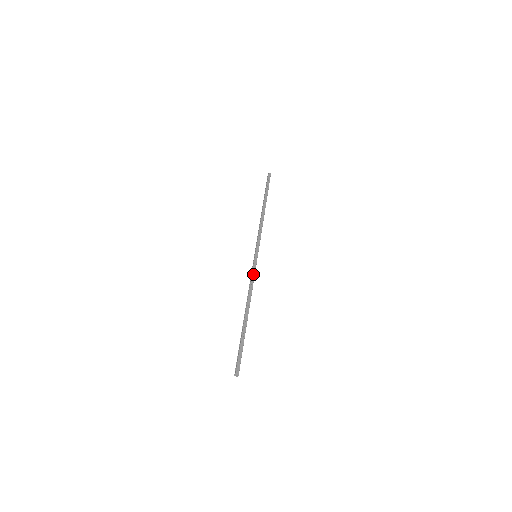
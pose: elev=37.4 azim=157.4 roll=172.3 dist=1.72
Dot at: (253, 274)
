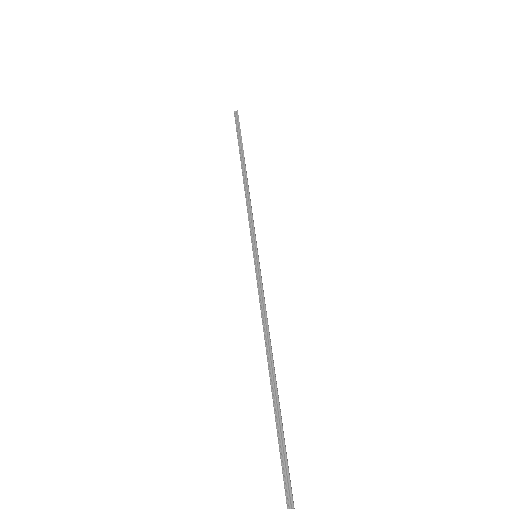
Dot at: occluded
